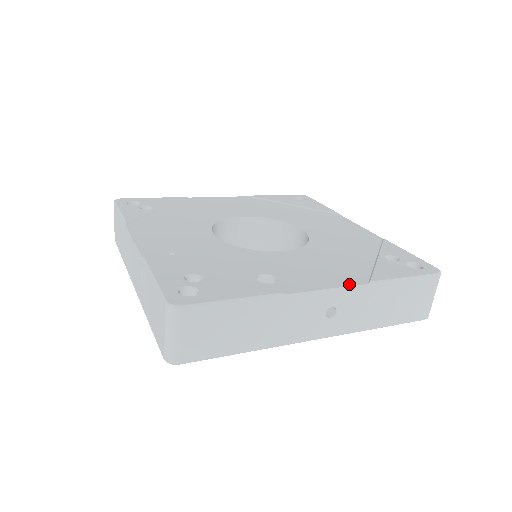
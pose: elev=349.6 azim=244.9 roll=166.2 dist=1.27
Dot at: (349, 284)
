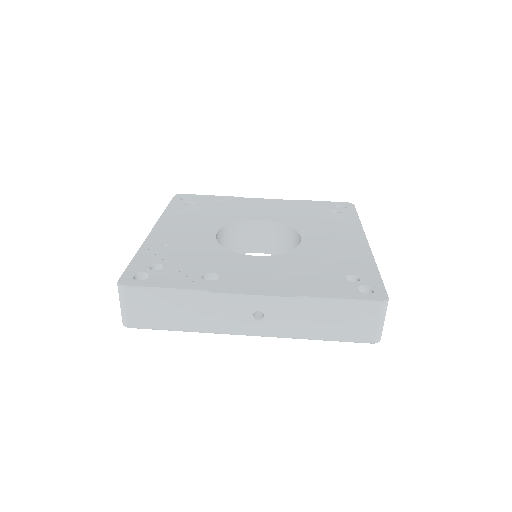
Dot at: (275, 294)
